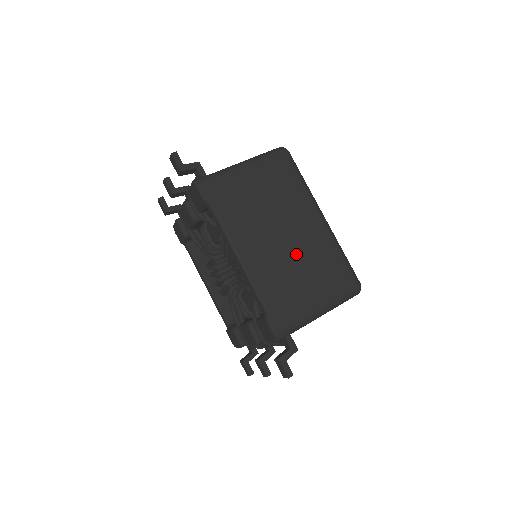
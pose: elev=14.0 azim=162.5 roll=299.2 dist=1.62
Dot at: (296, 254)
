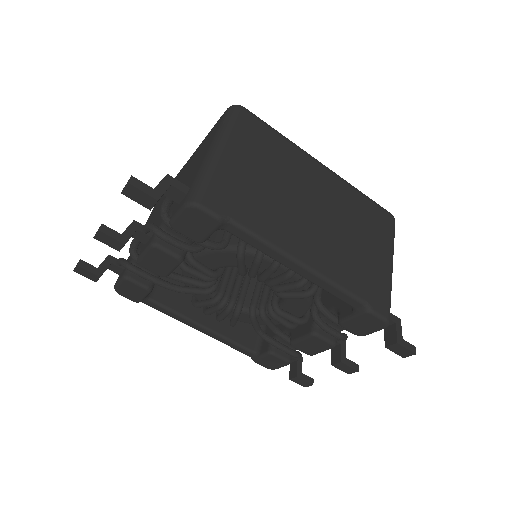
Dot at: (337, 221)
